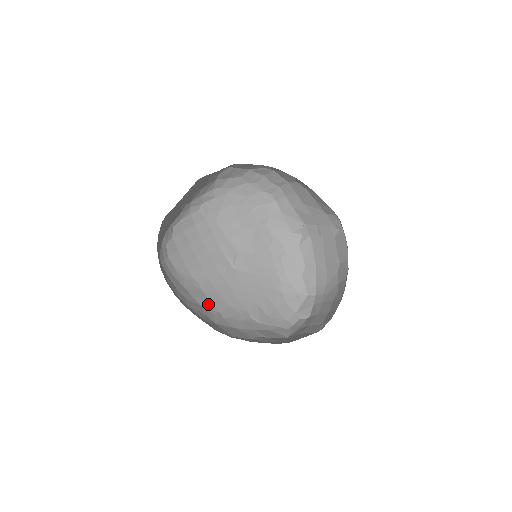
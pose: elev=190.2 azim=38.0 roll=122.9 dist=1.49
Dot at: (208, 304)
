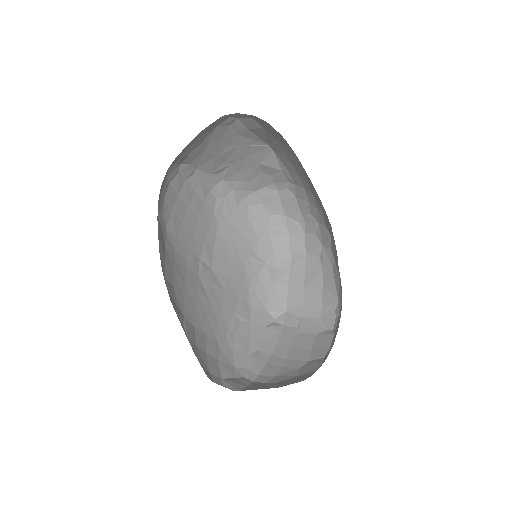
Dot at: (163, 257)
